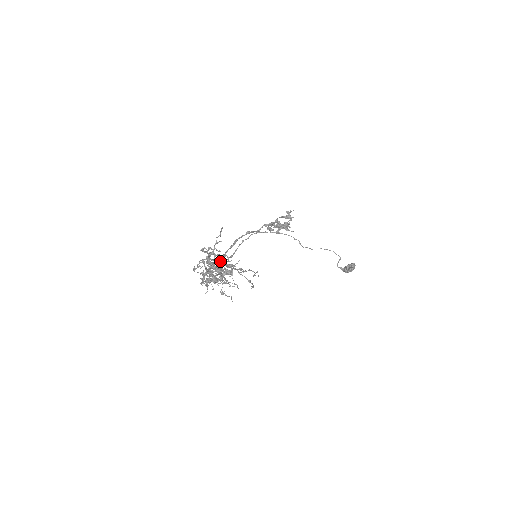
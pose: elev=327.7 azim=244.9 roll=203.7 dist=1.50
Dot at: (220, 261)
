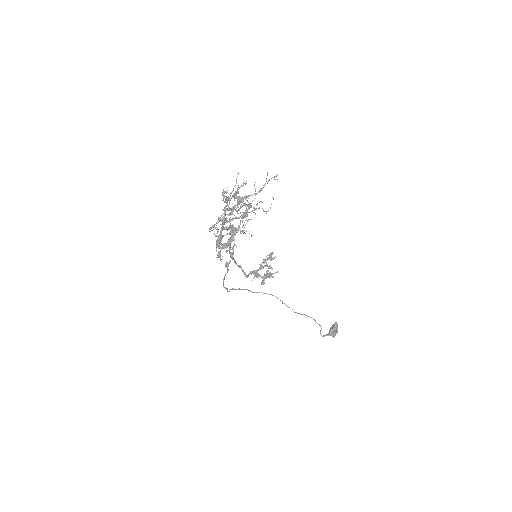
Dot at: occluded
